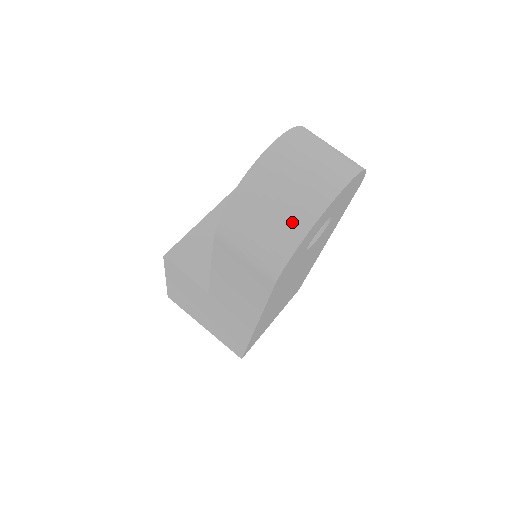
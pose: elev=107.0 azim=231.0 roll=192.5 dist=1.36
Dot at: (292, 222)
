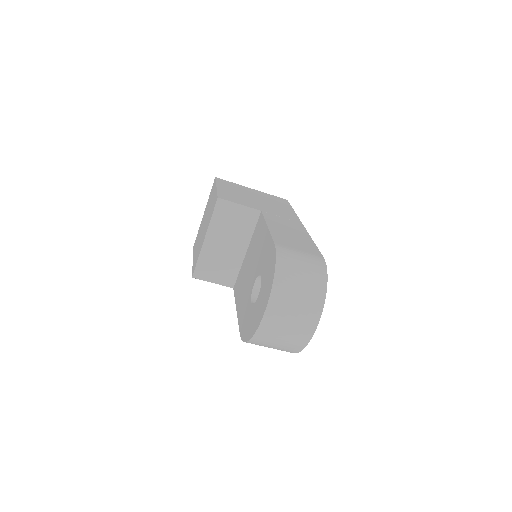
Dot at: (290, 349)
